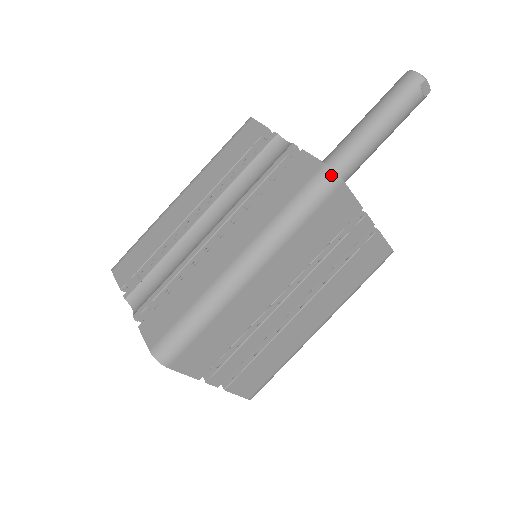
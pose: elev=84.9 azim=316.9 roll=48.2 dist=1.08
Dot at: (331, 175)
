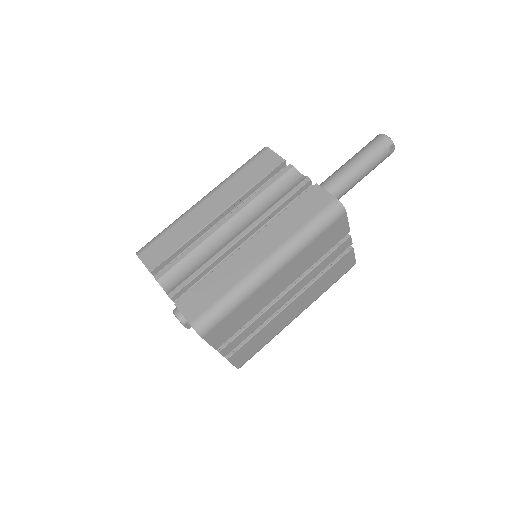
Dot at: (340, 207)
